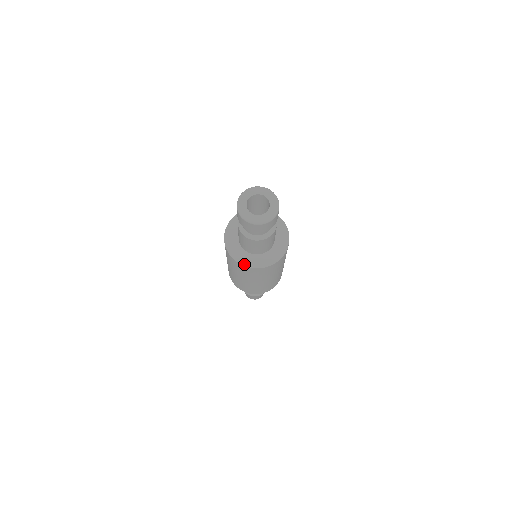
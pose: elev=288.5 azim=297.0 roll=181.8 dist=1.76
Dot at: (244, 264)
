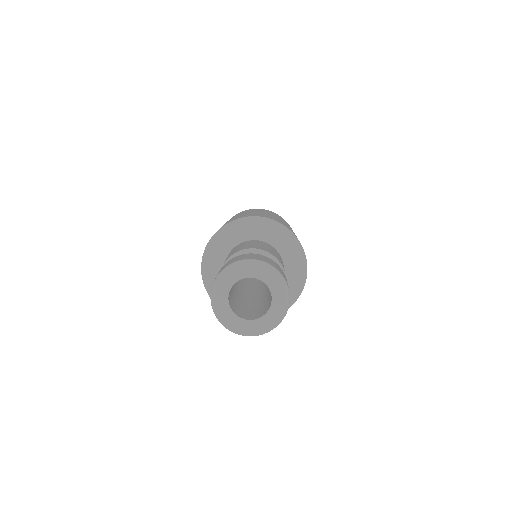
Dot at: occluded
